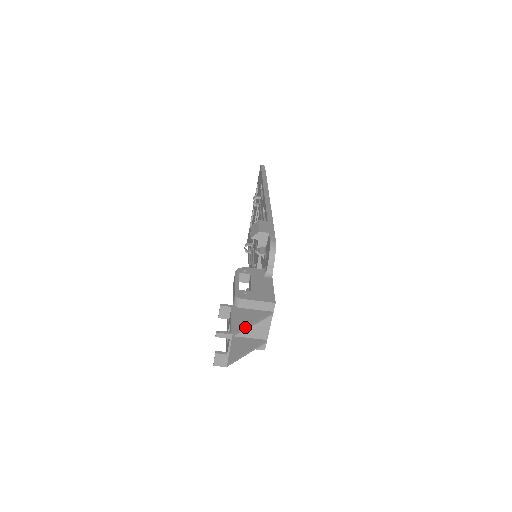
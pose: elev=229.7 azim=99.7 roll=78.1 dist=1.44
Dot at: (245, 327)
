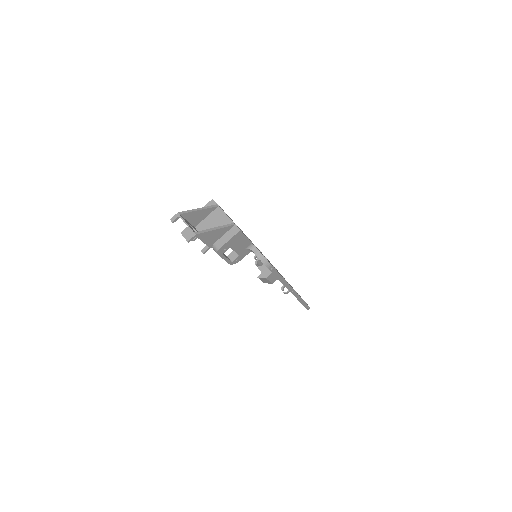
Dot at: (190, 210)
